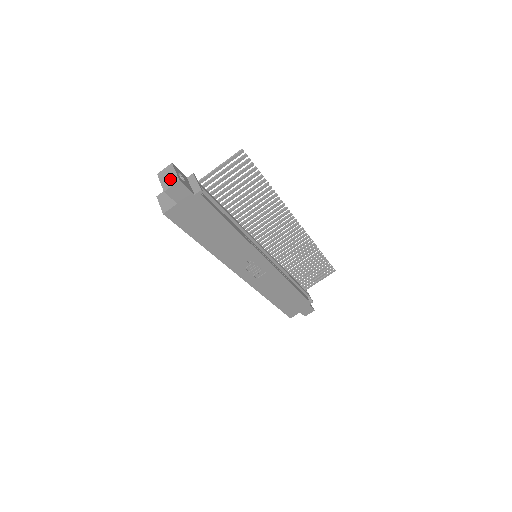
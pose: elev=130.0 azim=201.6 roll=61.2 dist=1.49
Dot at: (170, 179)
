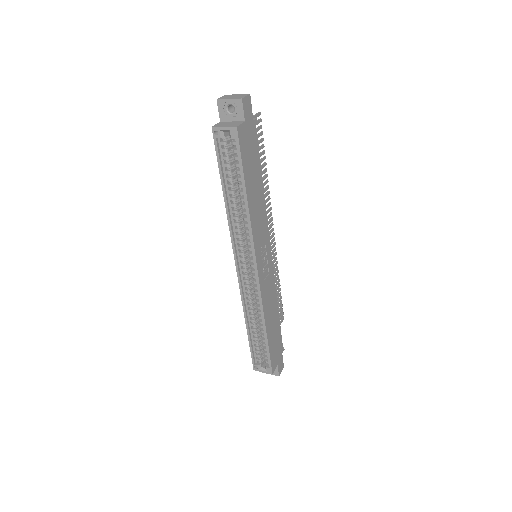
Dot at: (238, 96)
